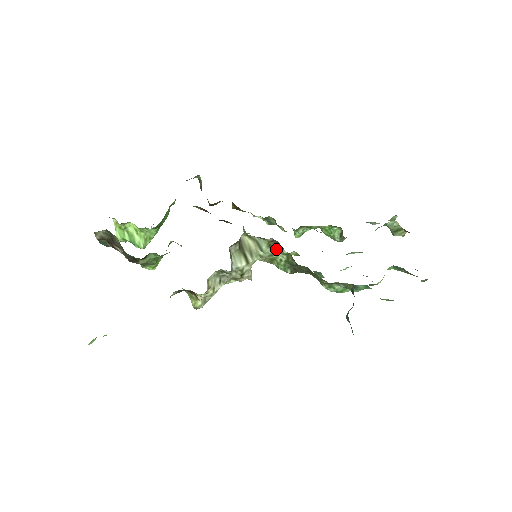
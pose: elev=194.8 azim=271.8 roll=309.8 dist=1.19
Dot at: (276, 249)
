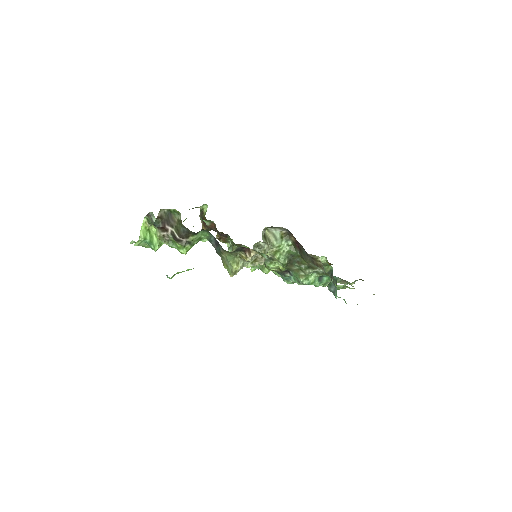
Dot at: (285, 241)
